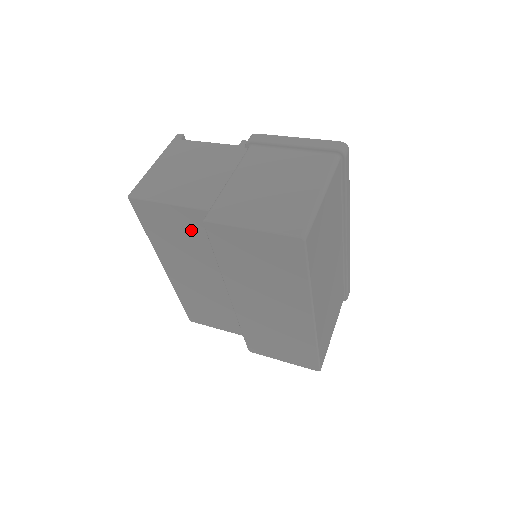
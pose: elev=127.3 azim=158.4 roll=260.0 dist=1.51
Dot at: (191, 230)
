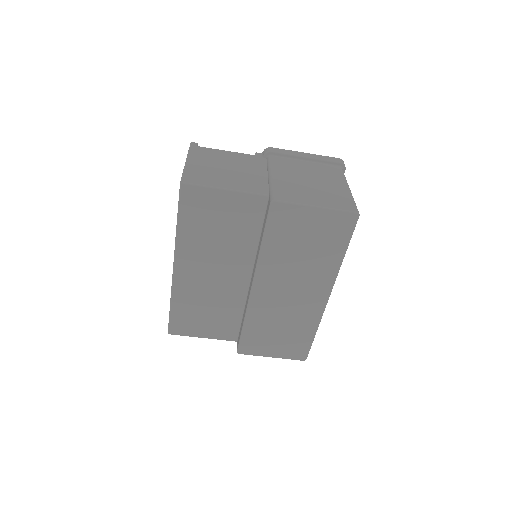
Dot at: (236, 218)
